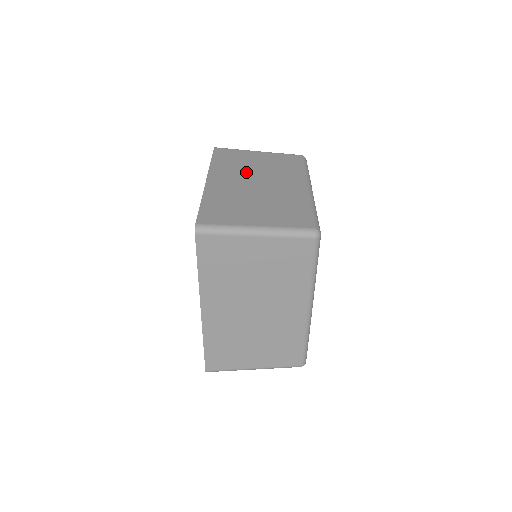
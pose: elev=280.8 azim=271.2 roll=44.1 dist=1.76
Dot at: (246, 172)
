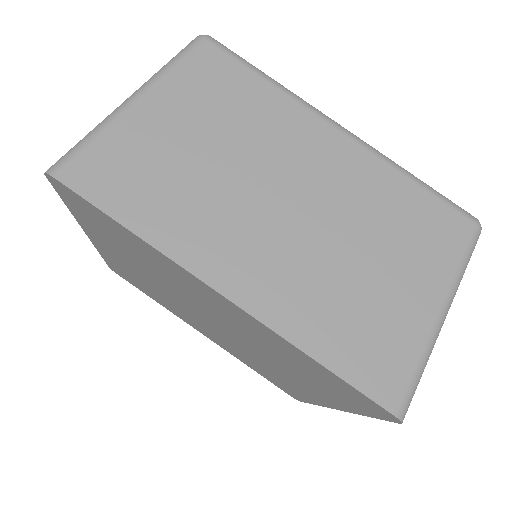
Dot at: (229, 194)
